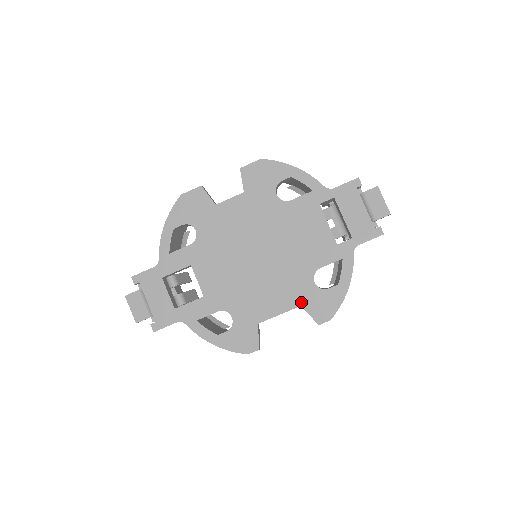
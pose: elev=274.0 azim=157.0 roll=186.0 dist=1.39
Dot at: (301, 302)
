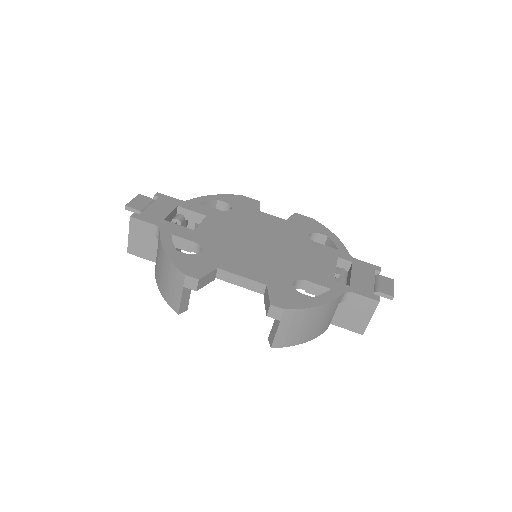
Dot at: (270, 283)
